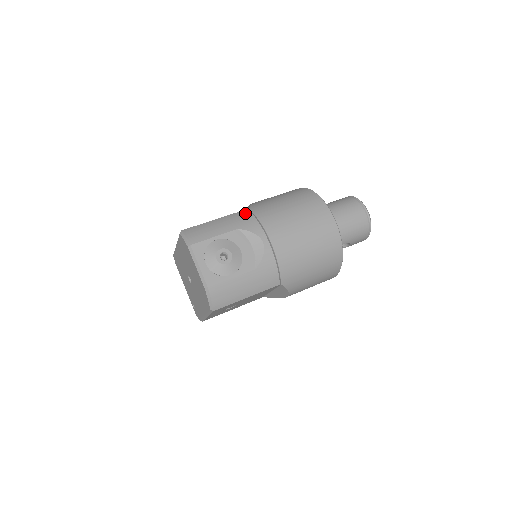
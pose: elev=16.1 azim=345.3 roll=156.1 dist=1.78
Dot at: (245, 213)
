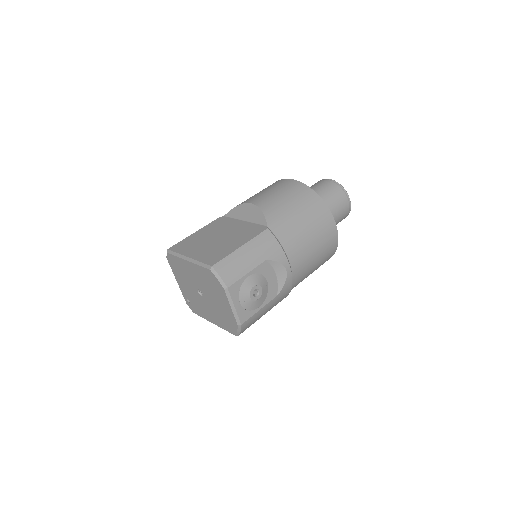
Dot at: (268, 236)
